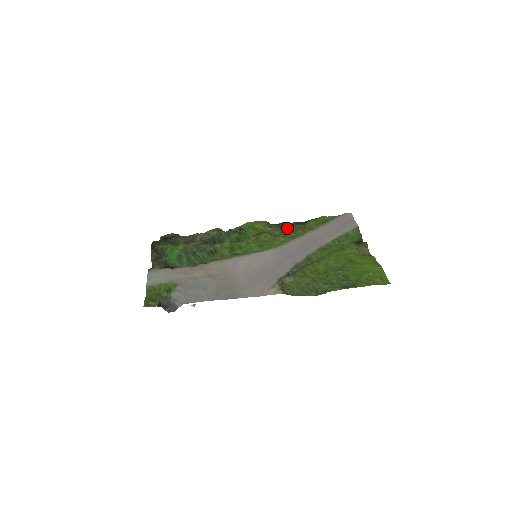
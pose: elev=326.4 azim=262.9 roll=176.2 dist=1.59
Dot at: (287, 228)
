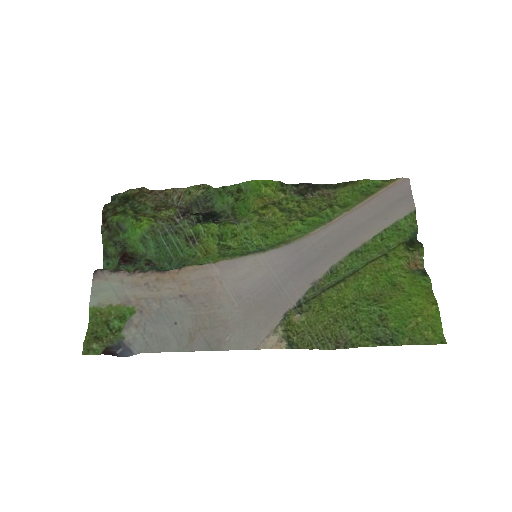
Dot at: (308, 196)
